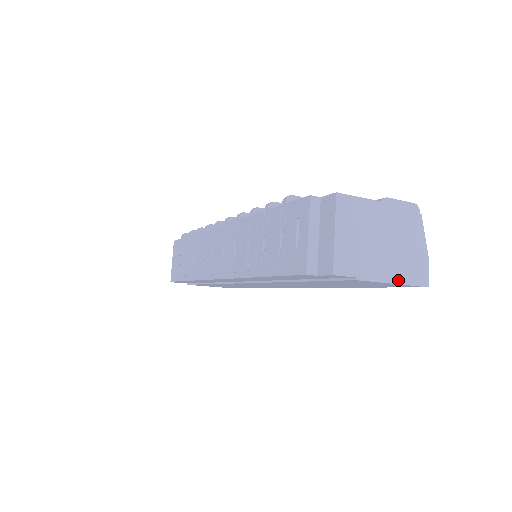
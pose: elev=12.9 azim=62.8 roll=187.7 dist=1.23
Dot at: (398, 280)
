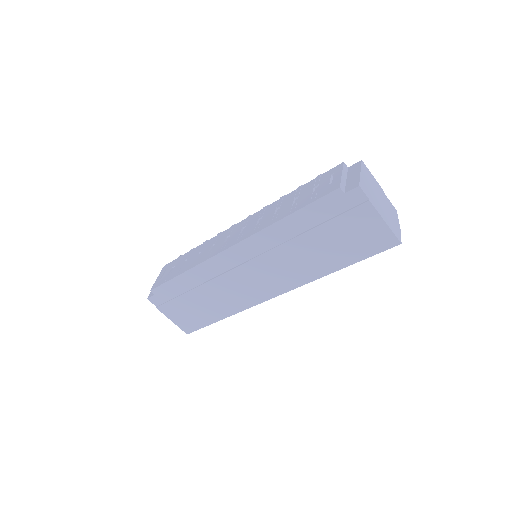
Dot at: (387, 223)
